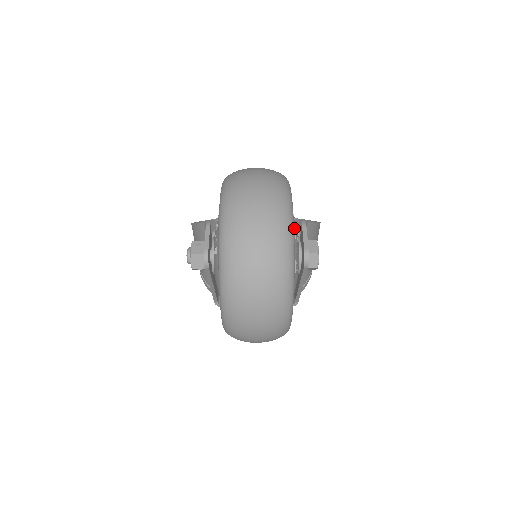
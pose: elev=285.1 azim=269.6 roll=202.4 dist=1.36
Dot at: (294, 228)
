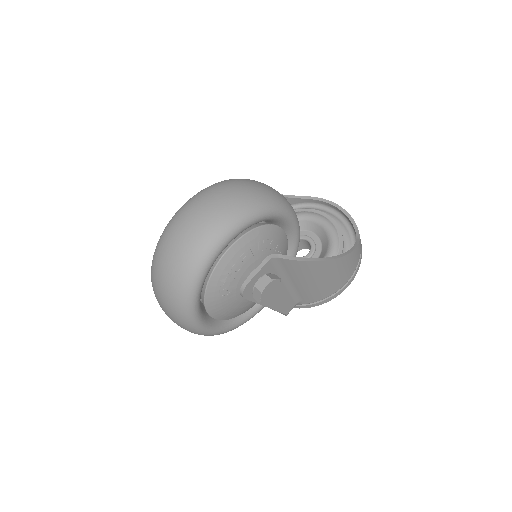
Dot at: (237, 259)
